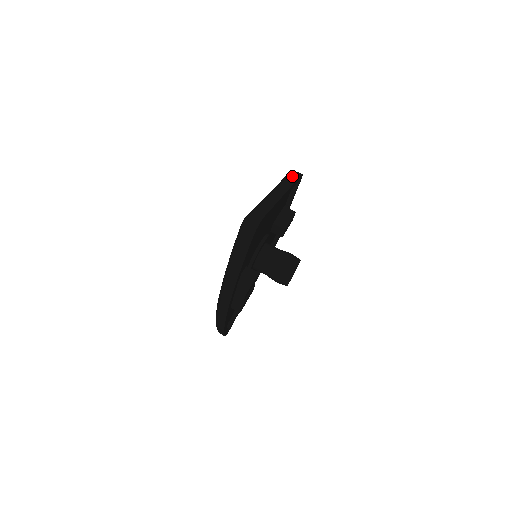
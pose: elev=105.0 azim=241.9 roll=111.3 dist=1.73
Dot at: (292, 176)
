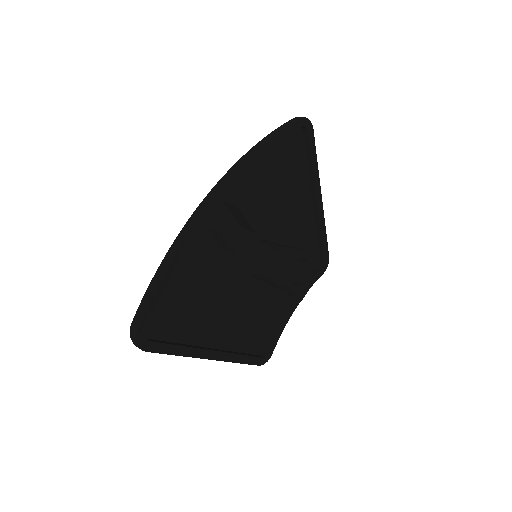
Dot at: occluded
